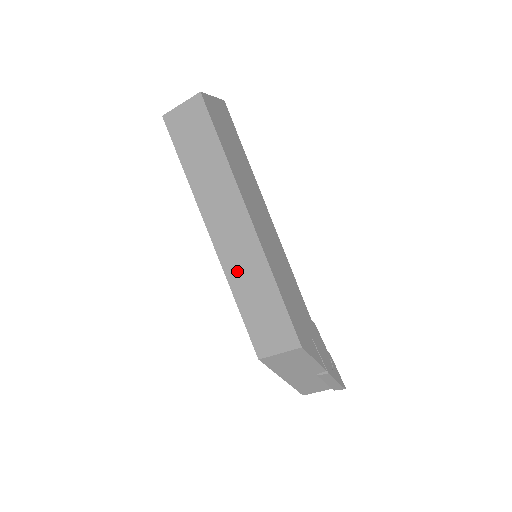
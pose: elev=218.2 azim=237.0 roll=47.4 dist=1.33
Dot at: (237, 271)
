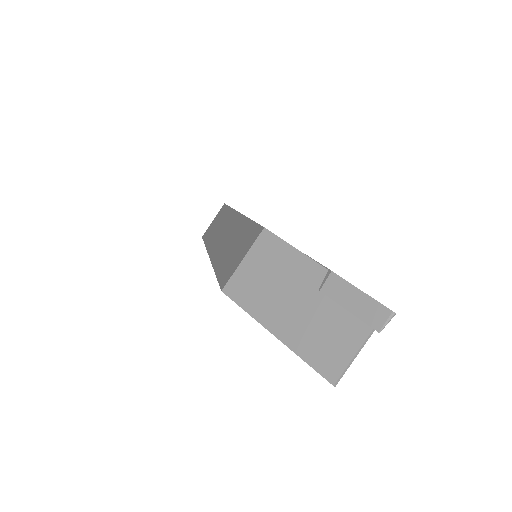
Dot at: (221, 250)
